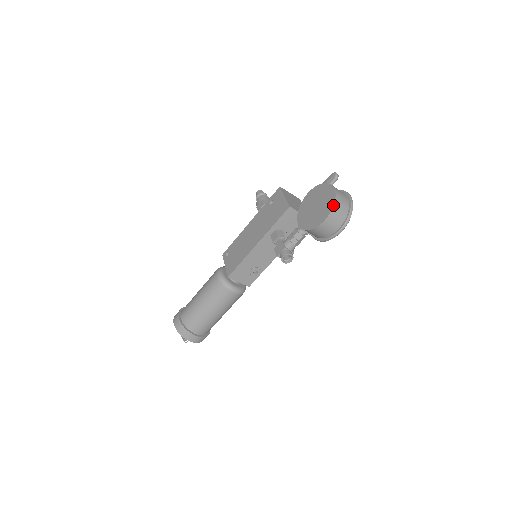
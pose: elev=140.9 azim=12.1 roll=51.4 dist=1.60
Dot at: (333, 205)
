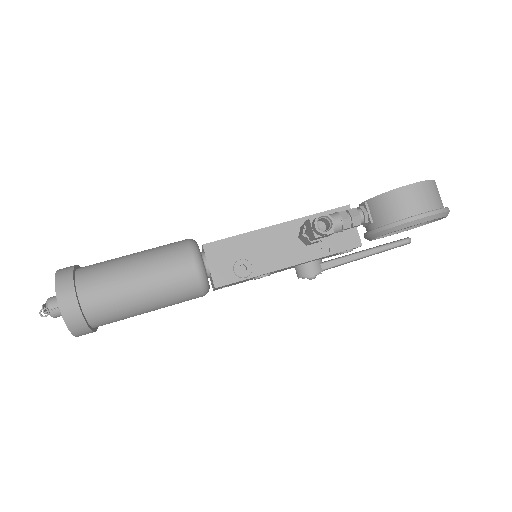
Dot at: occluded
